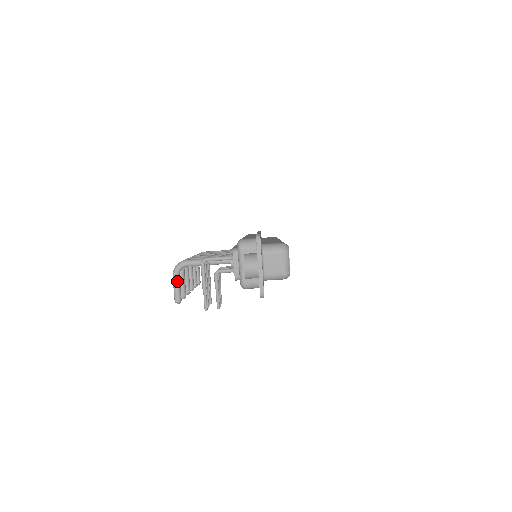
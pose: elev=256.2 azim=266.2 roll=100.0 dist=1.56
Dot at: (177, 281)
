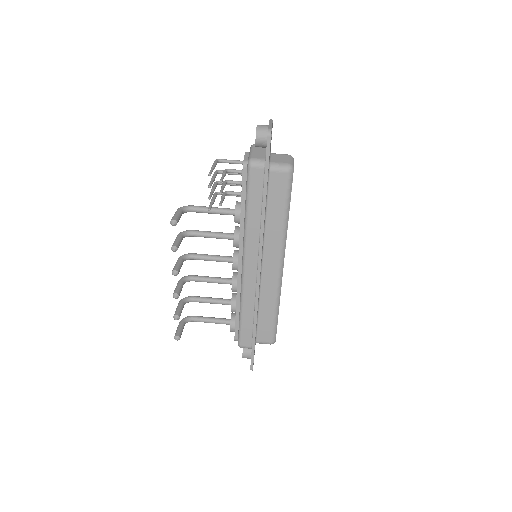
Dot at: (179, 212)
